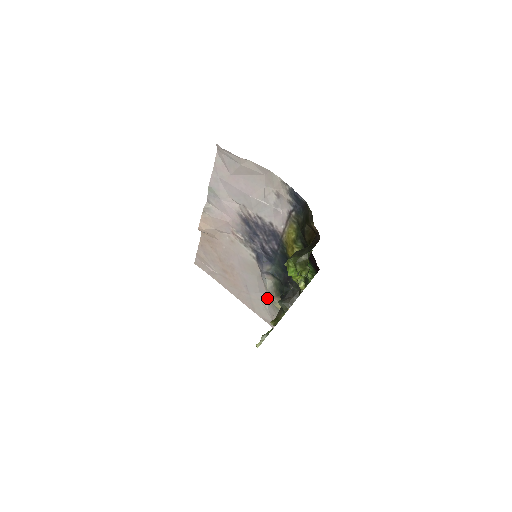
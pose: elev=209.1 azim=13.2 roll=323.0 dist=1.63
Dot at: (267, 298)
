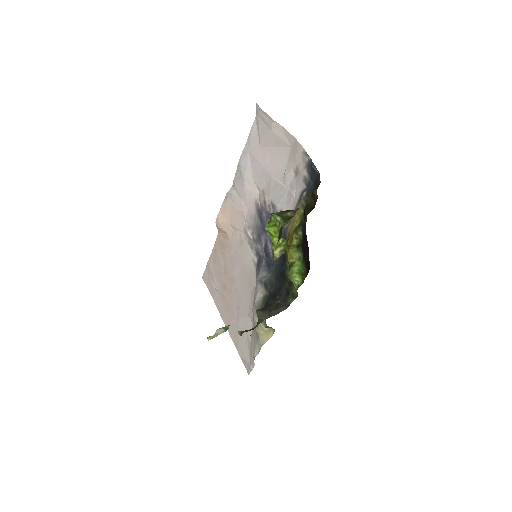
Dot at: (253, 324)
